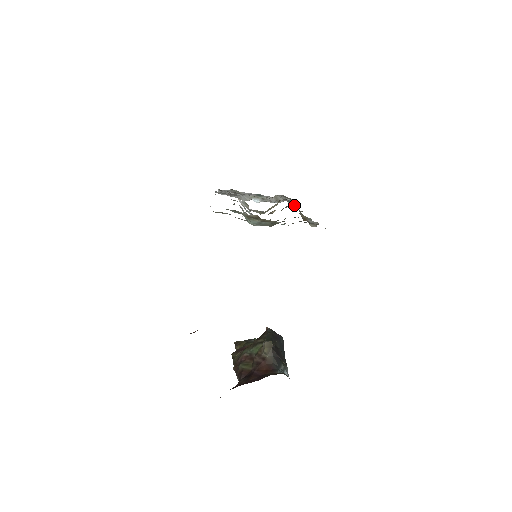
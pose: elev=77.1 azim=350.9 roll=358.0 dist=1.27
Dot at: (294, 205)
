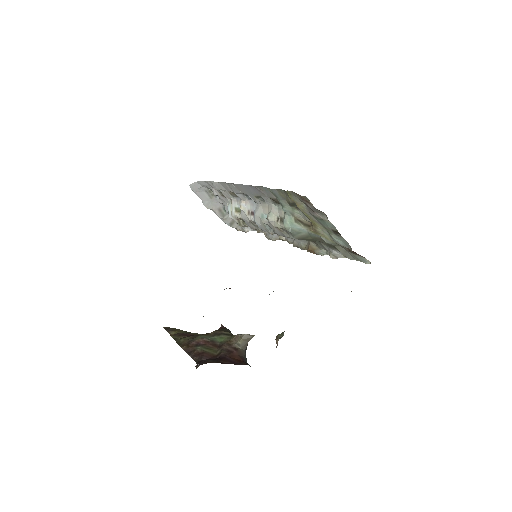
Dot at: occluded
